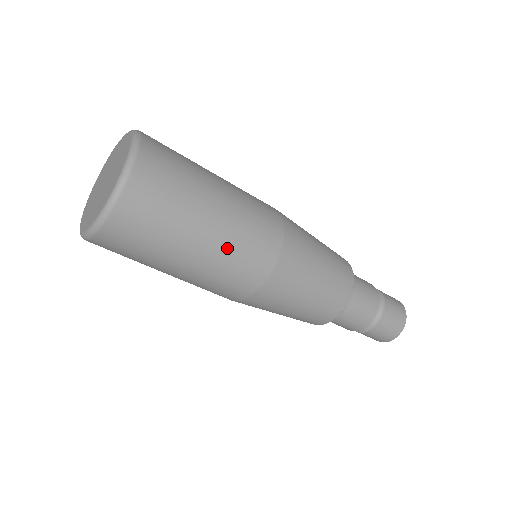
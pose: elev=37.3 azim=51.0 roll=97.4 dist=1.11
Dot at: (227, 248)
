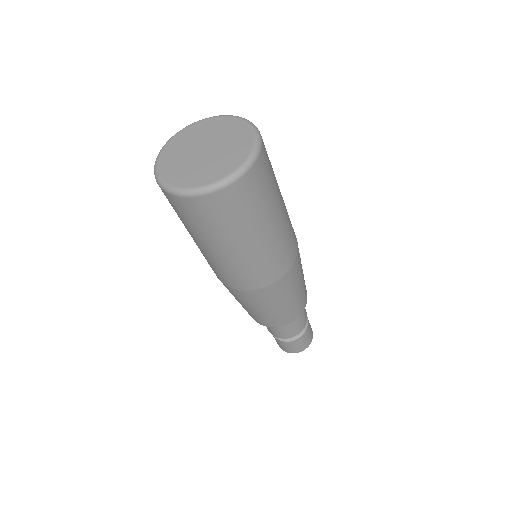
Dot at: (279, 240)
